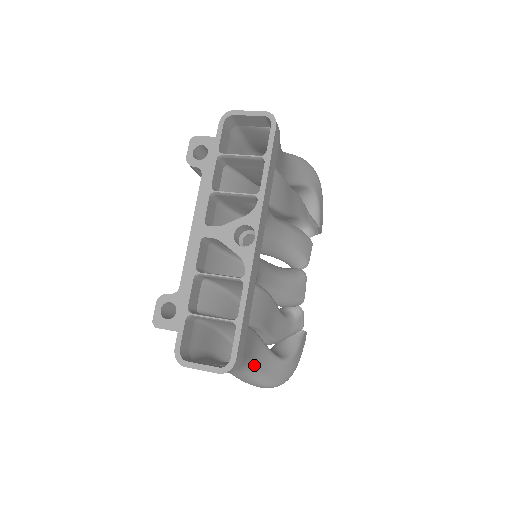
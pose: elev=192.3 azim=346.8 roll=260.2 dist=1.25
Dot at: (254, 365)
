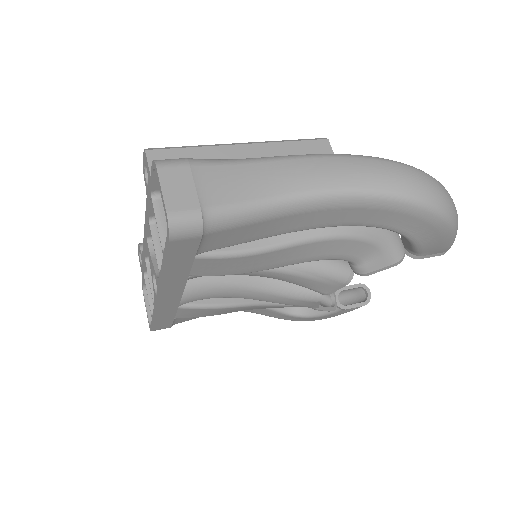
Dot at: occluded
